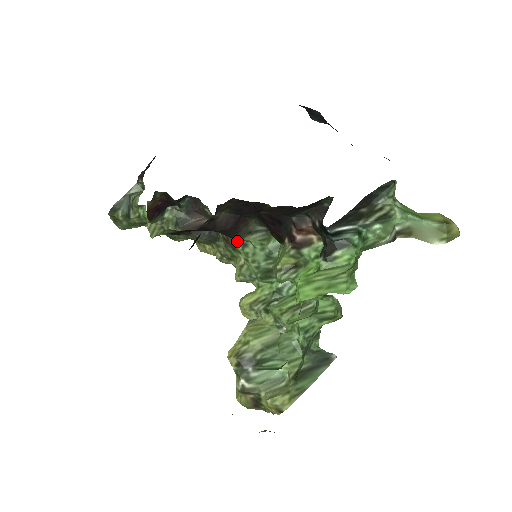
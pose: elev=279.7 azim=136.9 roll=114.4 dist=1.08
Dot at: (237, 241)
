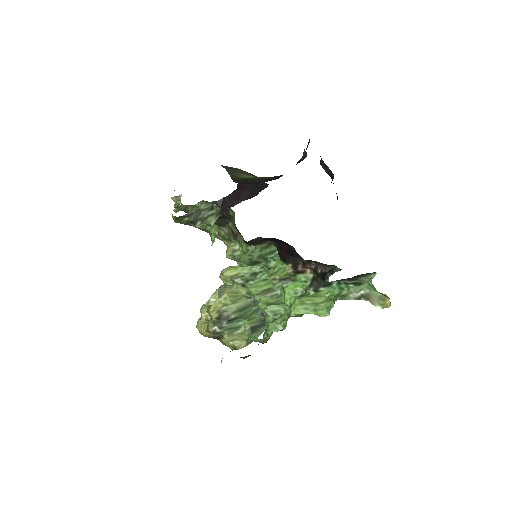
Dot at: (246, 241)
